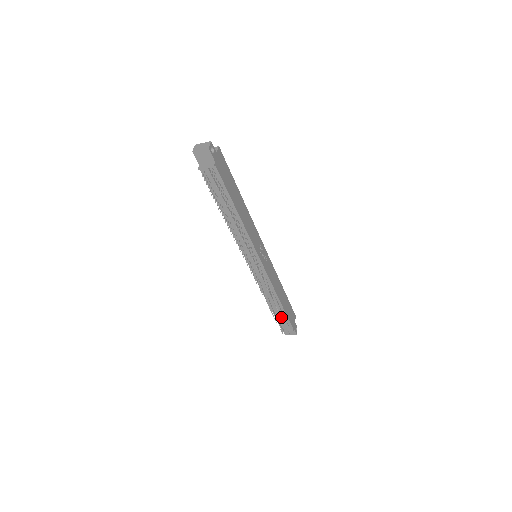
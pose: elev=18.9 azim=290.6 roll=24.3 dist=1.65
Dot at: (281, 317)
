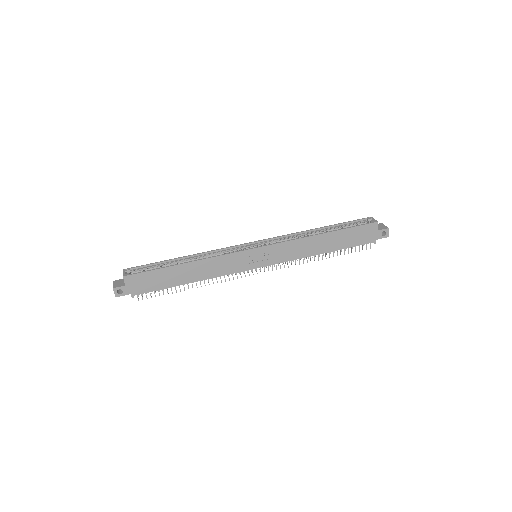
Dot at: occluded
